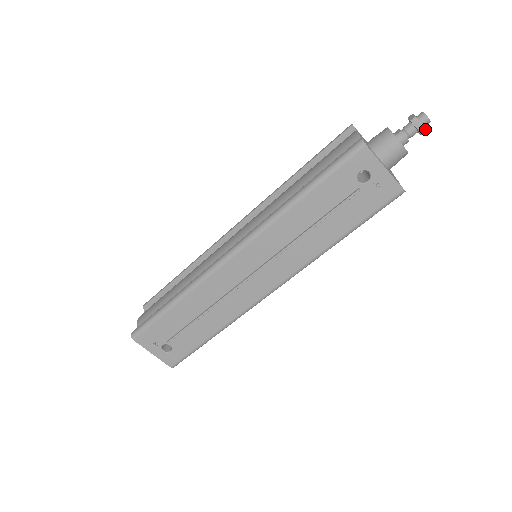
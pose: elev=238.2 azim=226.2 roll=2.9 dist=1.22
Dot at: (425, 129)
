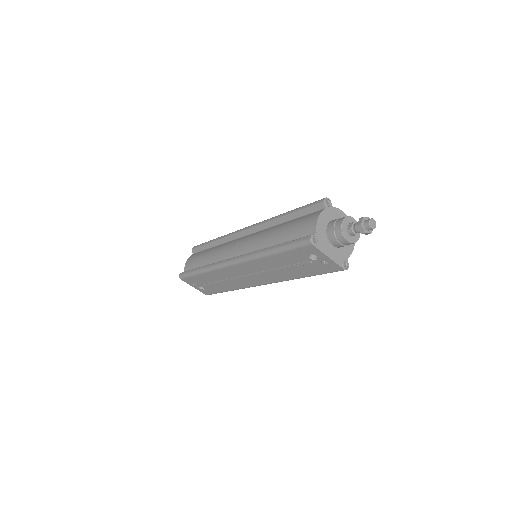
Dot at: (369, 233)
